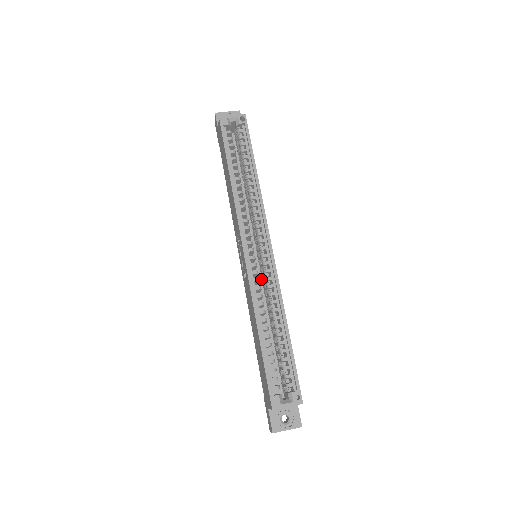
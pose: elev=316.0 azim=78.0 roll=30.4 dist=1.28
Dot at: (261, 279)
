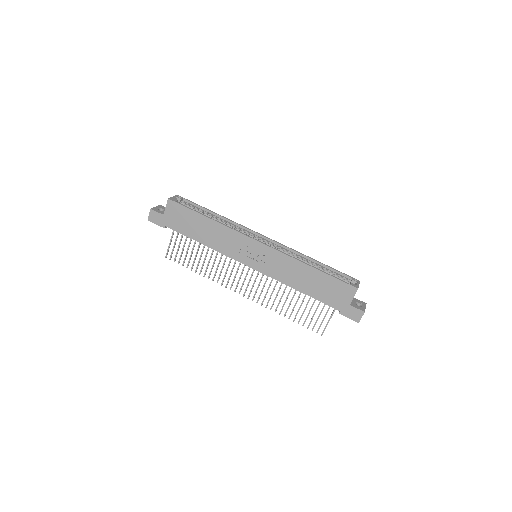
Dot at: occluded
